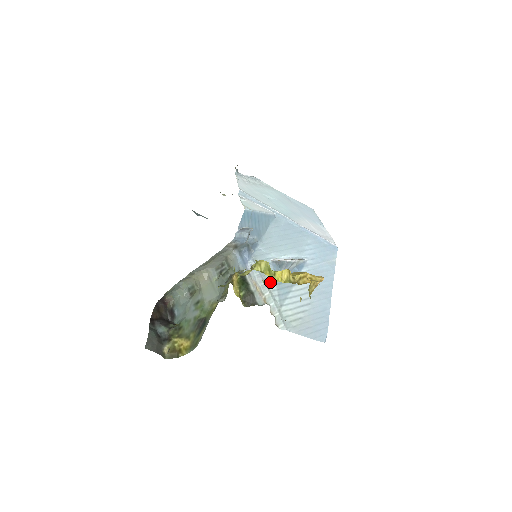
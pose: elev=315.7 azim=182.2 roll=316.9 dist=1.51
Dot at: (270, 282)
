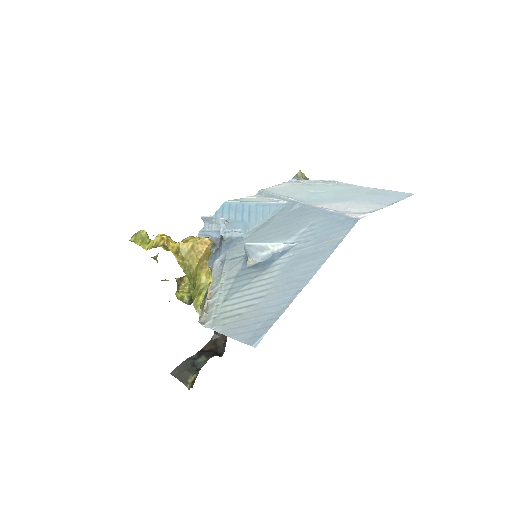
Dot at: (230, 275)
